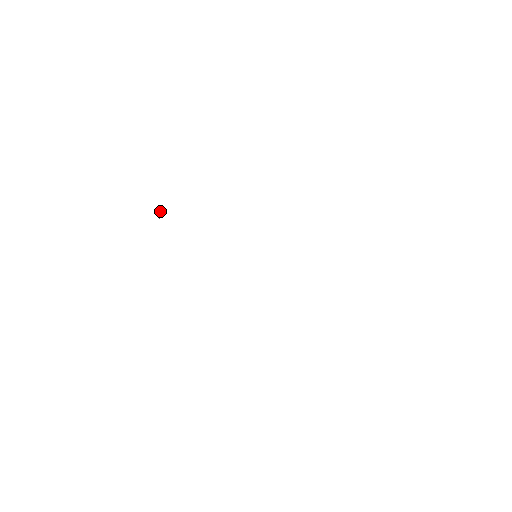
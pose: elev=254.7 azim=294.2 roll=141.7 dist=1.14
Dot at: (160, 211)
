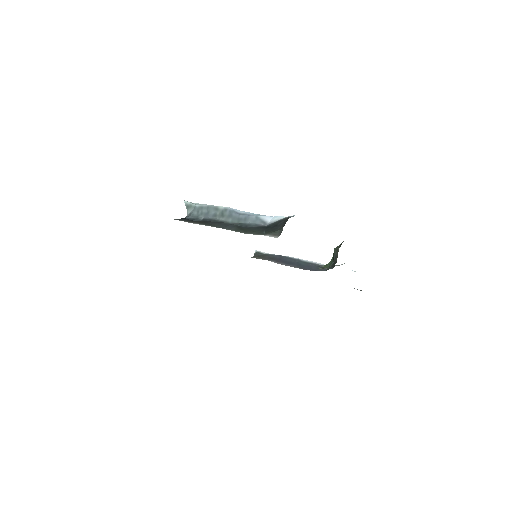
Dot at: (194, 205)
